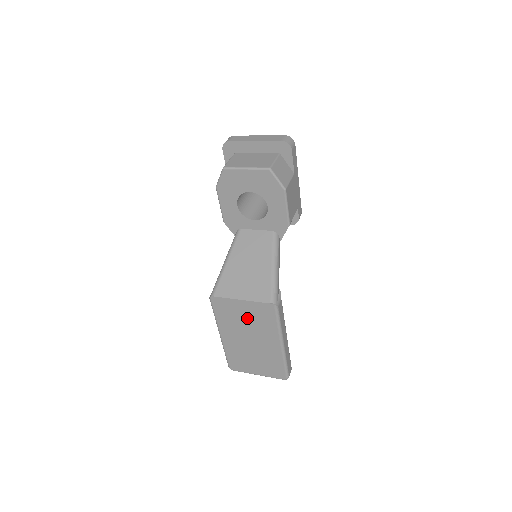
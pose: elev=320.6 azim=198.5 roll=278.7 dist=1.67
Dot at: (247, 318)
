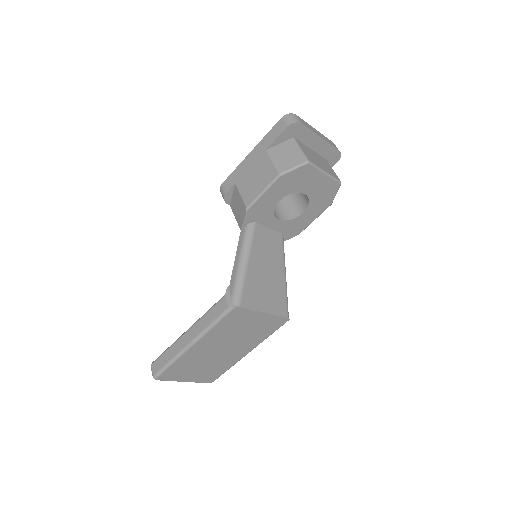
Dot at: (248, 329)
